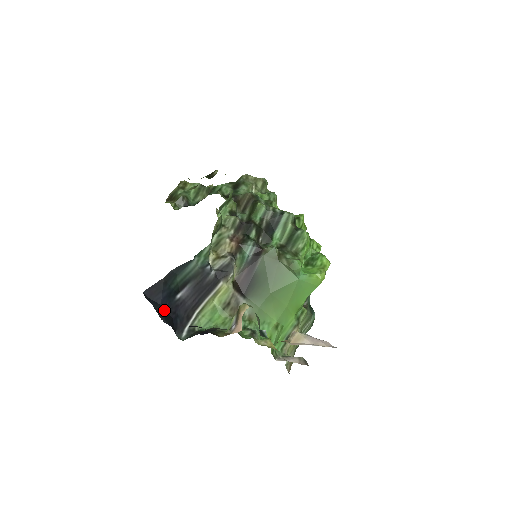
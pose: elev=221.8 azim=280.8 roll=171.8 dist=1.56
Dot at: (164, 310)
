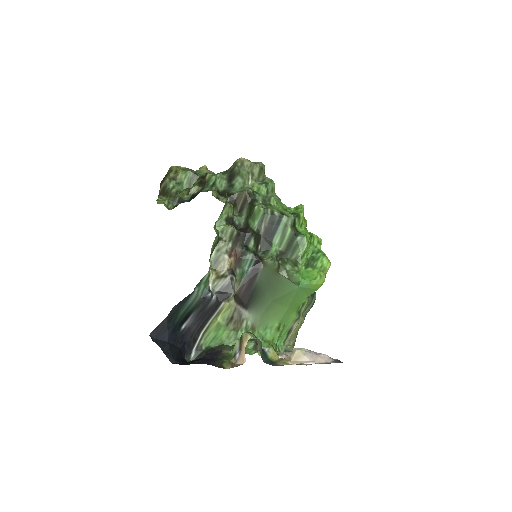
Dot at: (171, 346)
